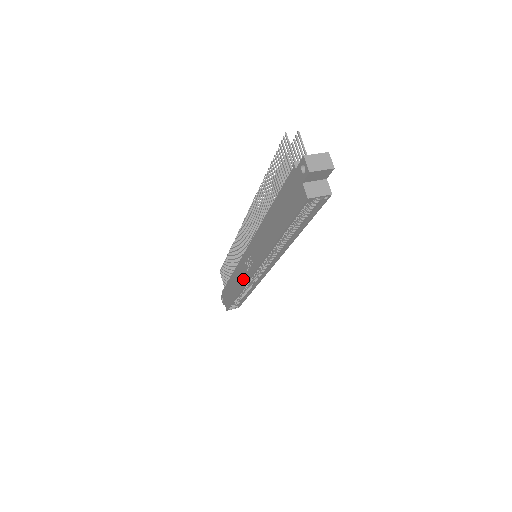
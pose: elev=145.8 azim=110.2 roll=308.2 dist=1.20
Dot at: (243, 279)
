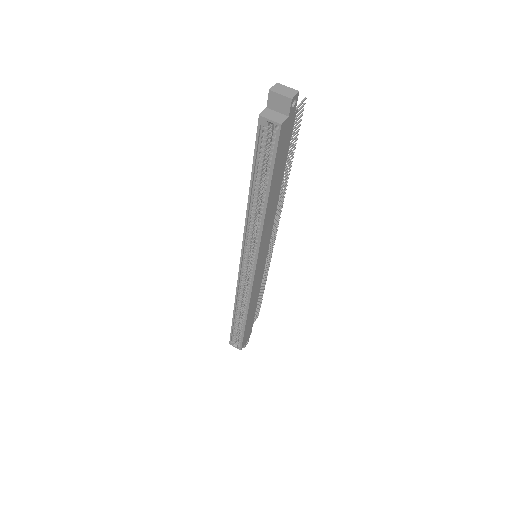
Dot at: occluded
